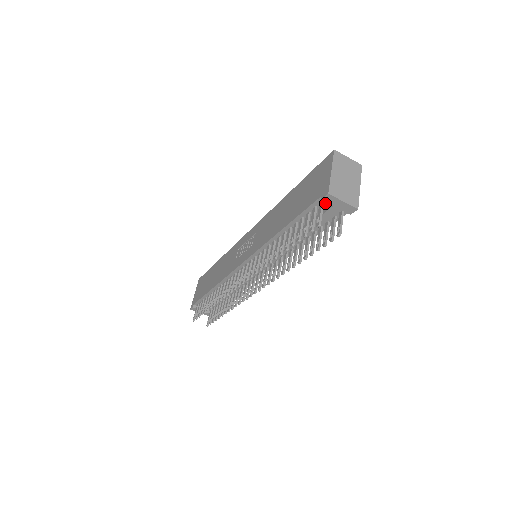
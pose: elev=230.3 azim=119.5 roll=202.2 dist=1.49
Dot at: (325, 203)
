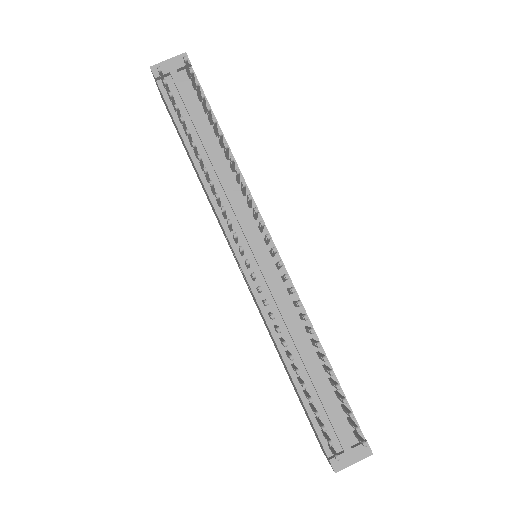
Dot at: (168, 84)
